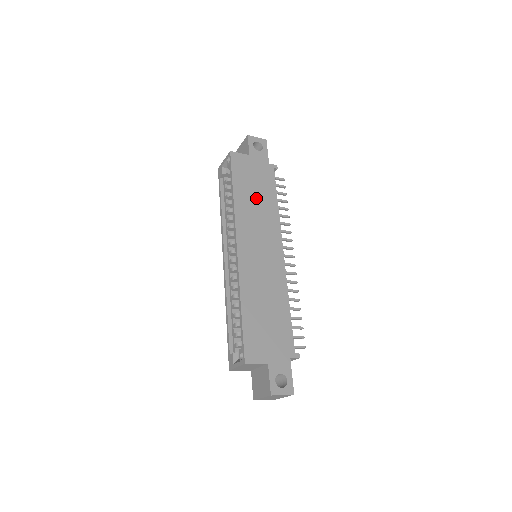
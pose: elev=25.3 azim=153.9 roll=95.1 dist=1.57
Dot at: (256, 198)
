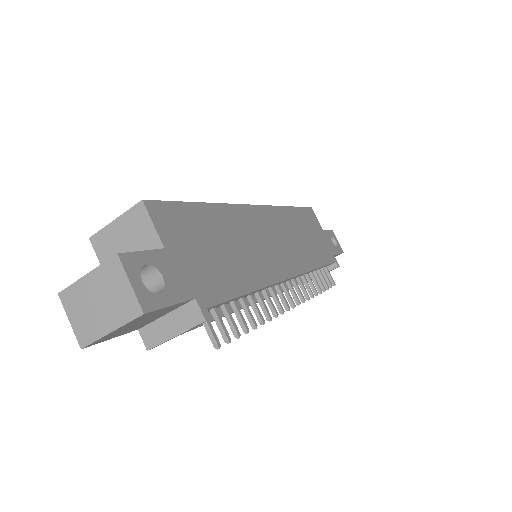
Dot at: (305, 237)
